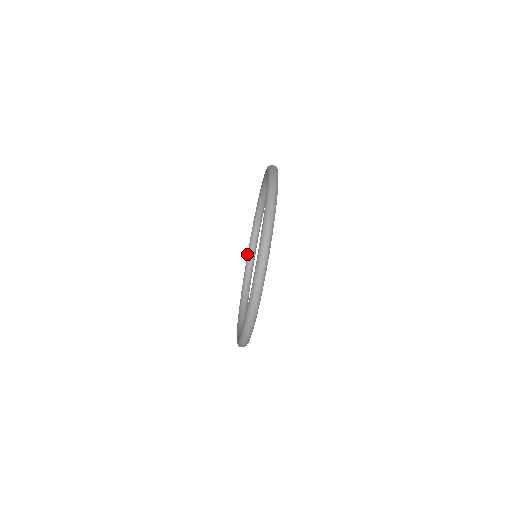
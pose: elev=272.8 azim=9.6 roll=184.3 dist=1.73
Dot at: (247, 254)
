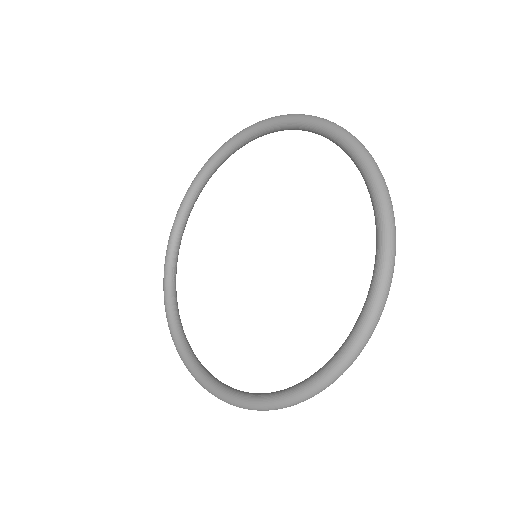
Dot at: (184, 200)
